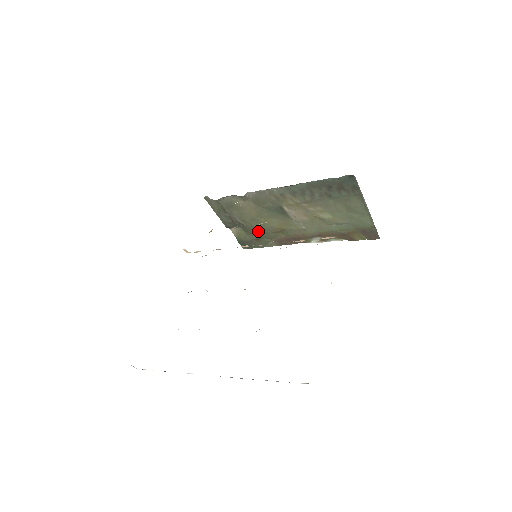
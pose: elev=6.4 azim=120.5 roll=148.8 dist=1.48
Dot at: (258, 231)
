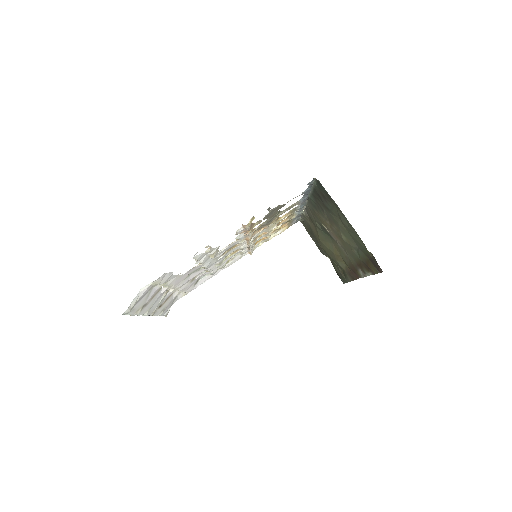
Dot at: (331, 258)
